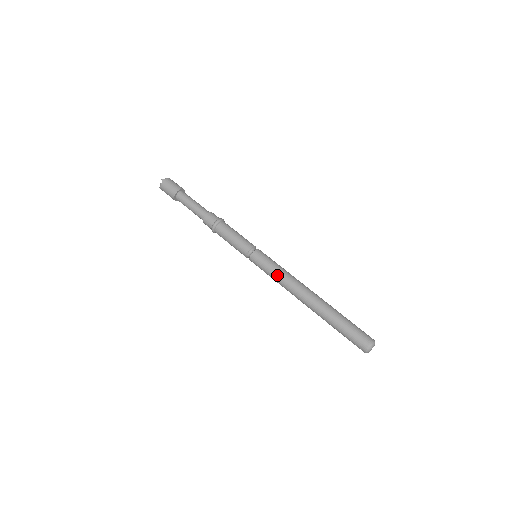
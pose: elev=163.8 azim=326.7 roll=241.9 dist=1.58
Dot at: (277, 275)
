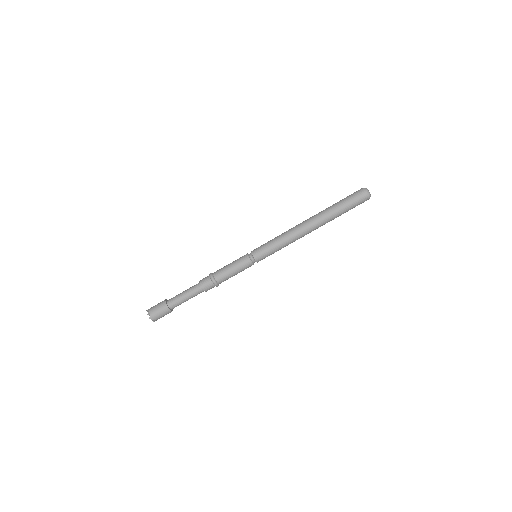
Dot at: (283, 246)
